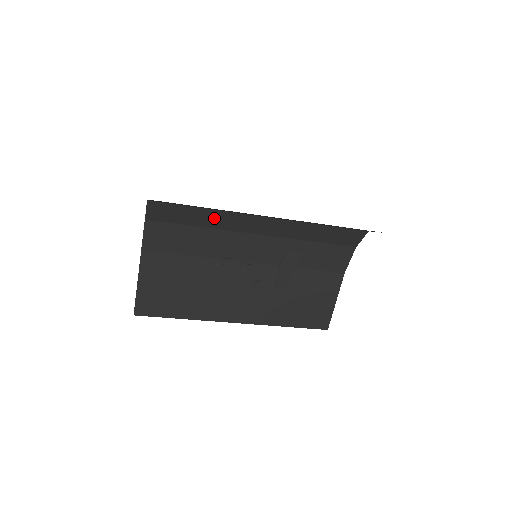
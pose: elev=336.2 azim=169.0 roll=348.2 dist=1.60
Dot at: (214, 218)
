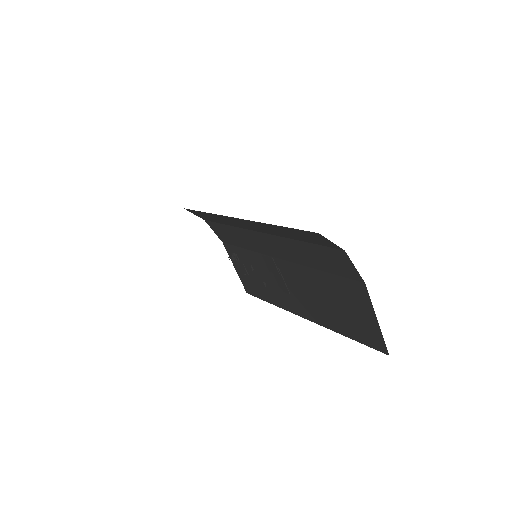
Dot at: (221, 219)
